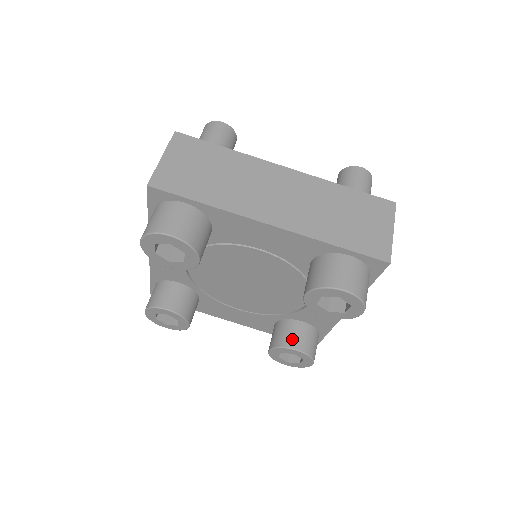
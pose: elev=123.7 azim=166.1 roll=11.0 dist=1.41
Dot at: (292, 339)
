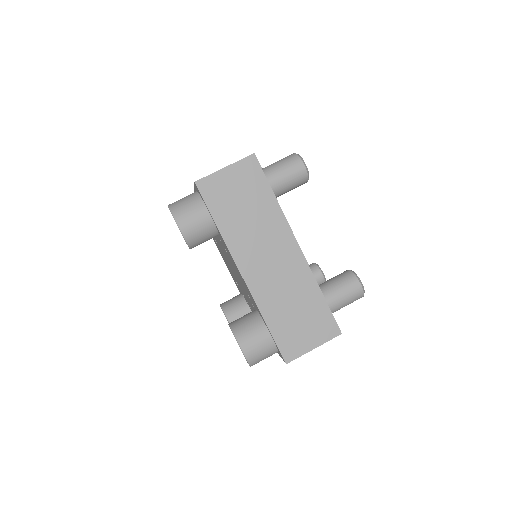
Dot at: (234, 316)
